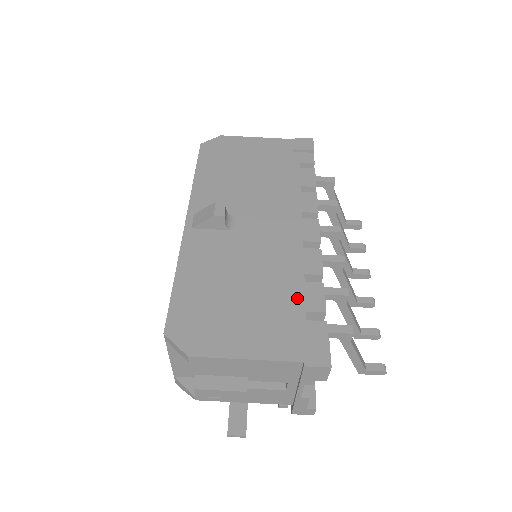
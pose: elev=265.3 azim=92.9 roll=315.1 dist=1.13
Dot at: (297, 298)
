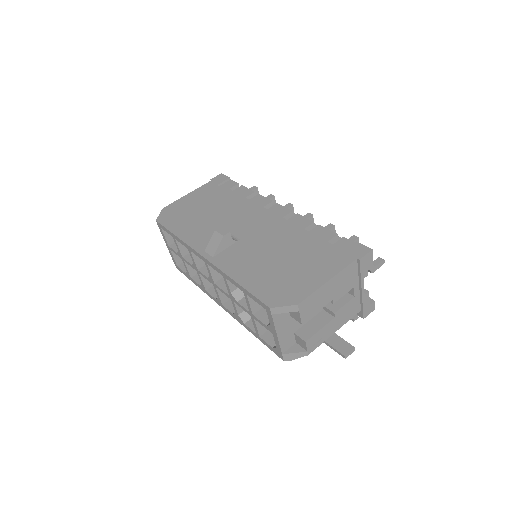
Dot at: (315, 240)
